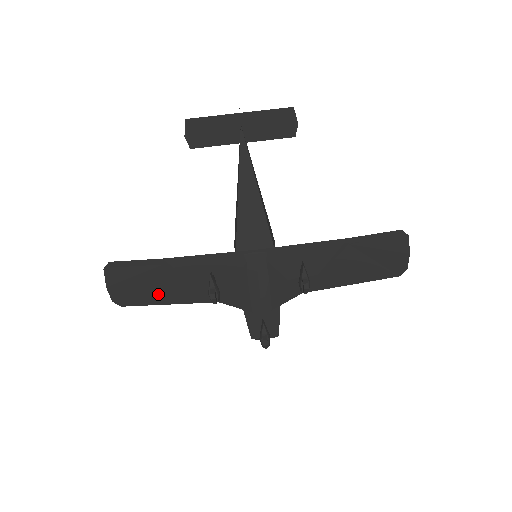
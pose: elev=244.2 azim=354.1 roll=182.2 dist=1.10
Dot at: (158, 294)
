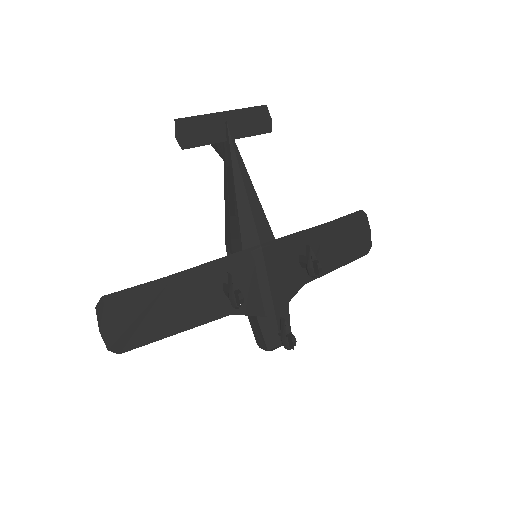
Dot at: (164, 324)
